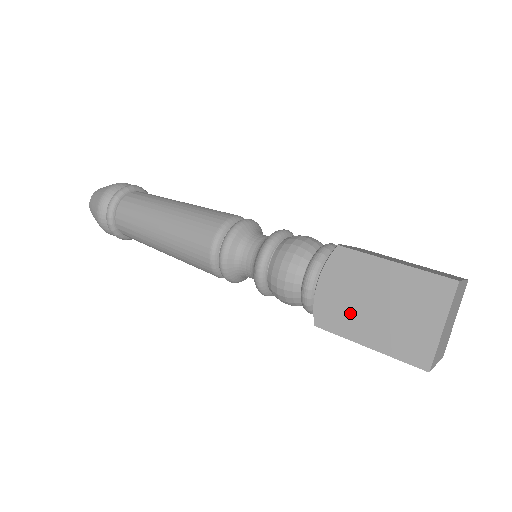
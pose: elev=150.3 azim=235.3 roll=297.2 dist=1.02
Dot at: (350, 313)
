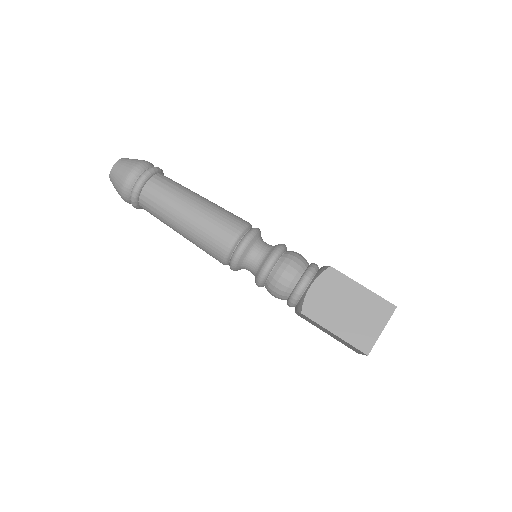
Dot at: (328, 310)
